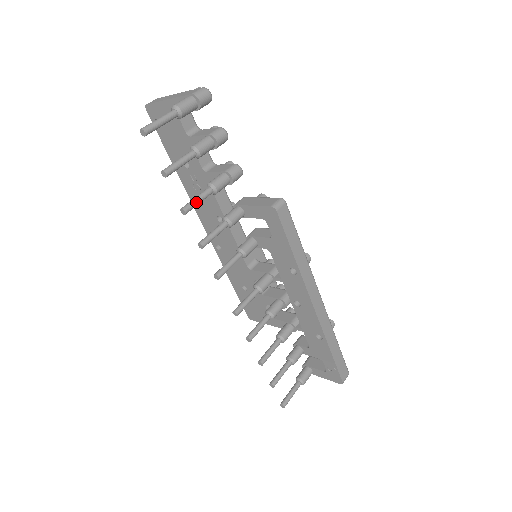
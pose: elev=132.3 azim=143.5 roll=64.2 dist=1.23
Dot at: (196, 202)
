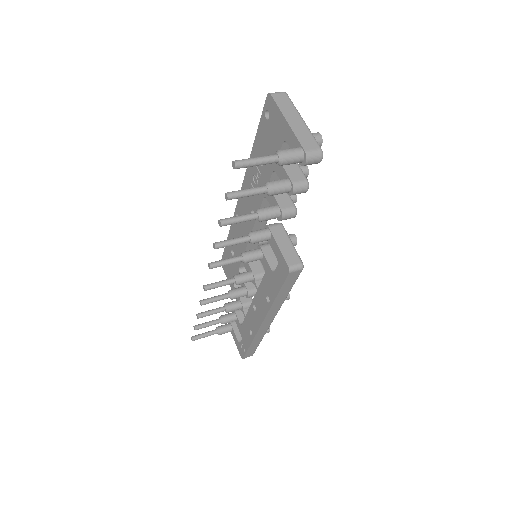
Dot at: (236, 222)
